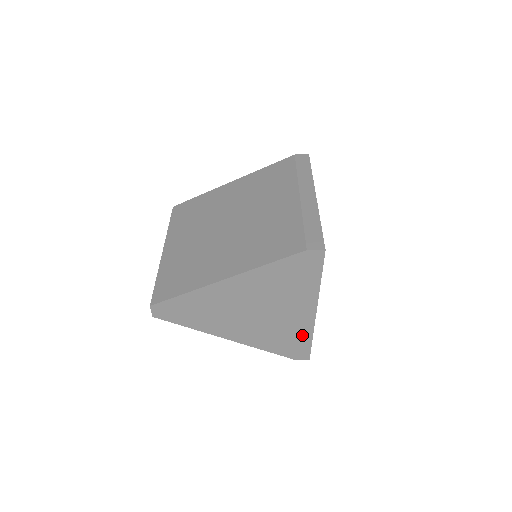
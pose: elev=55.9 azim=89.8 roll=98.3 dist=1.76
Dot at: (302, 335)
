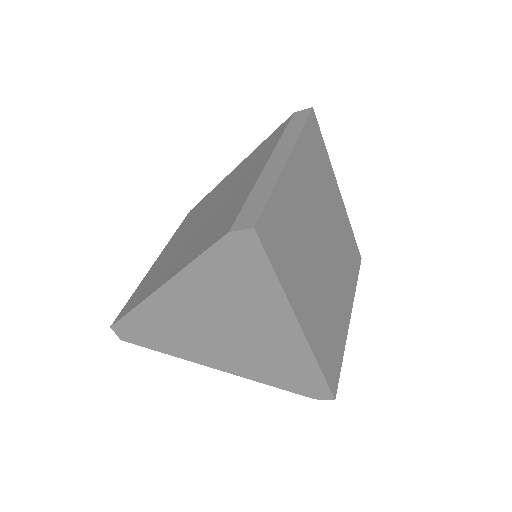
Dot at: (302, 363)
